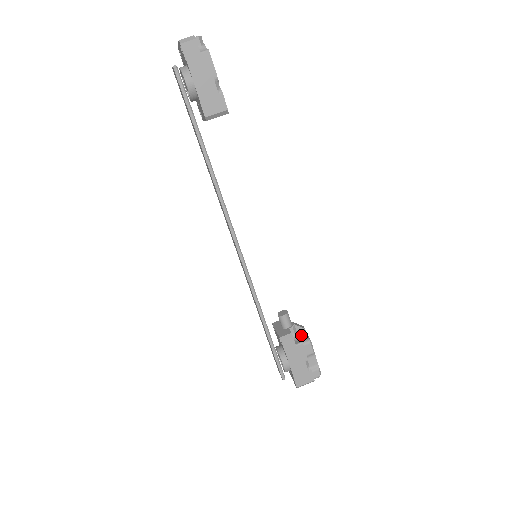
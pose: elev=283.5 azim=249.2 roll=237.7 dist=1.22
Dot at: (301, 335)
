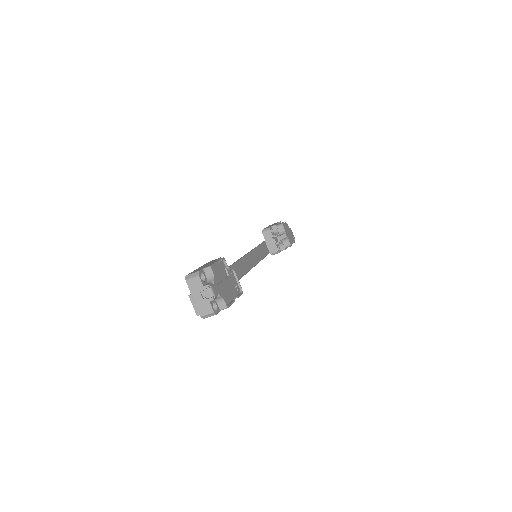
Dot at: (284, 240)
